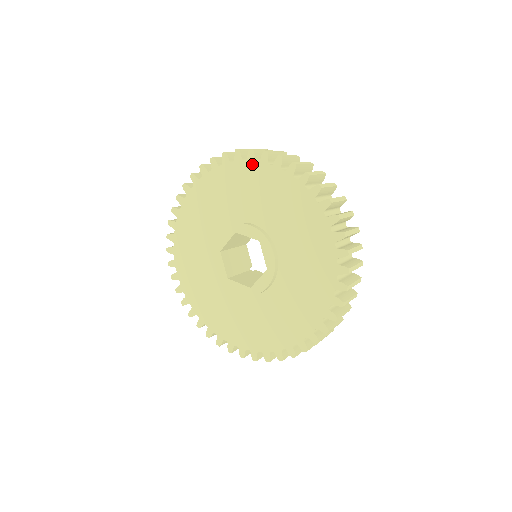
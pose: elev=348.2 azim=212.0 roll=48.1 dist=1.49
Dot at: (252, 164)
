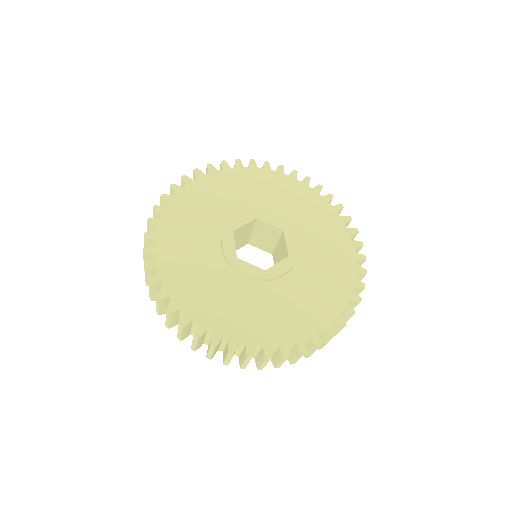
Dot at: (194, 184)
